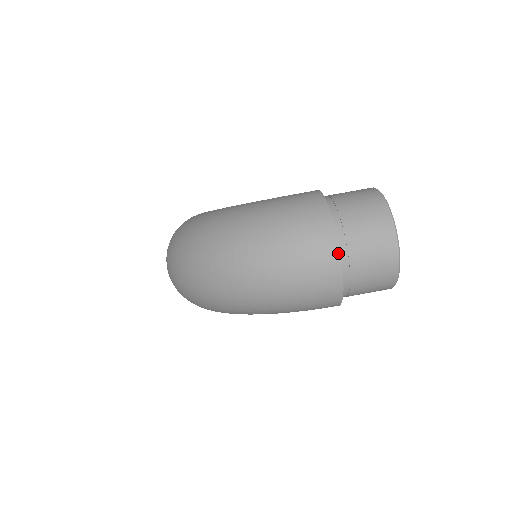
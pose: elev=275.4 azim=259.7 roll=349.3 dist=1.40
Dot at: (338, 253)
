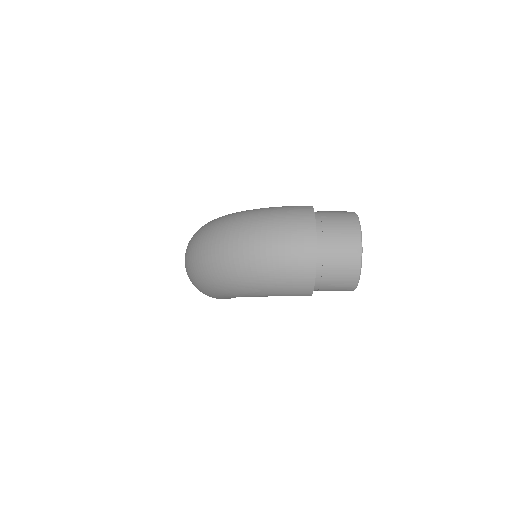
Dot at: (315, 244)
